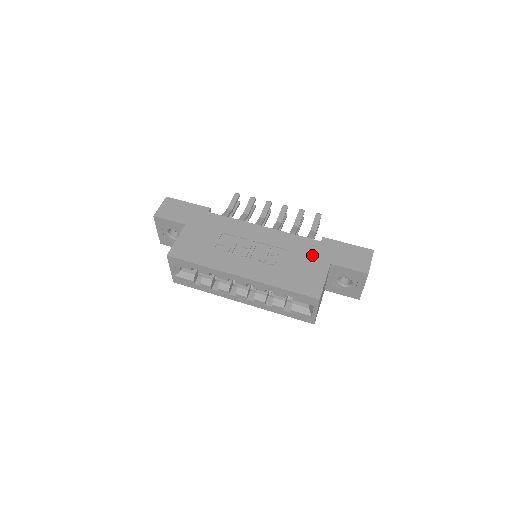
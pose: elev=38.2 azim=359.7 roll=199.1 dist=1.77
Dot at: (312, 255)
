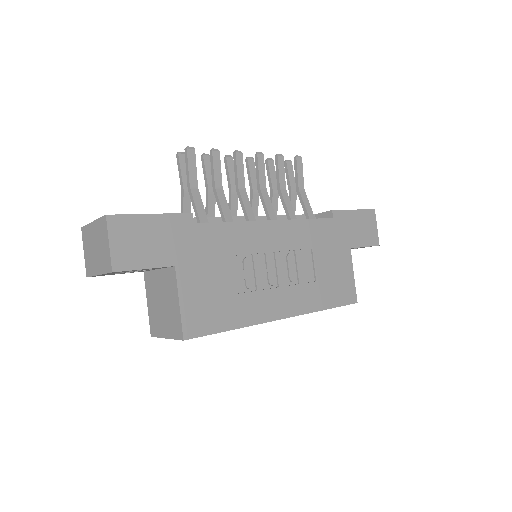
Dot at: (333, 244)
